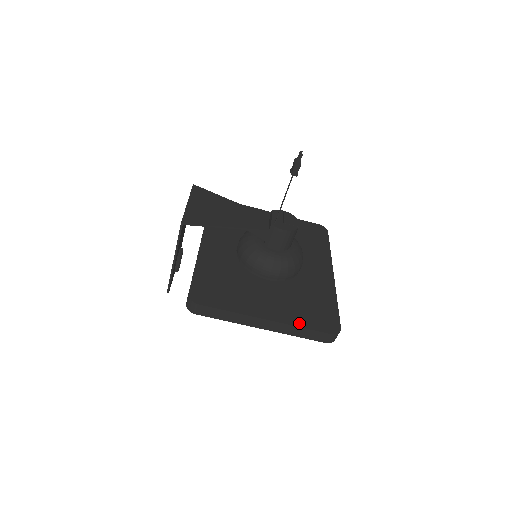
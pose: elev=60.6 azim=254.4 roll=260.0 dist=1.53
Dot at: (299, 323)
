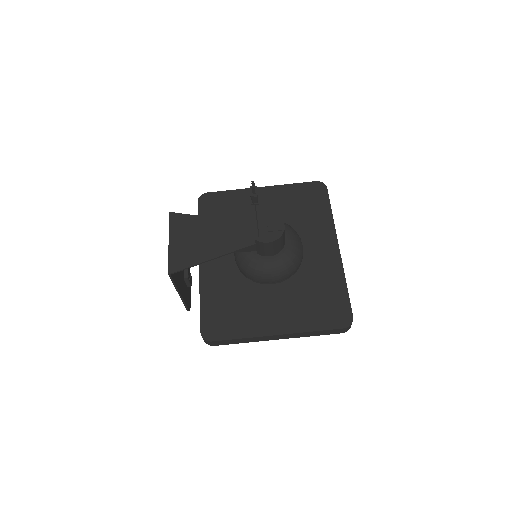
Dot at: (310, 327)
